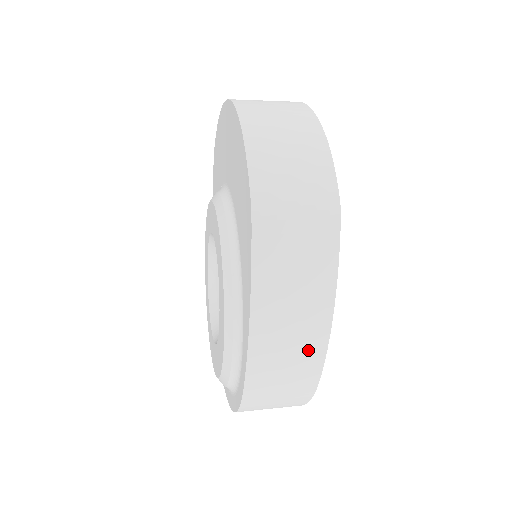
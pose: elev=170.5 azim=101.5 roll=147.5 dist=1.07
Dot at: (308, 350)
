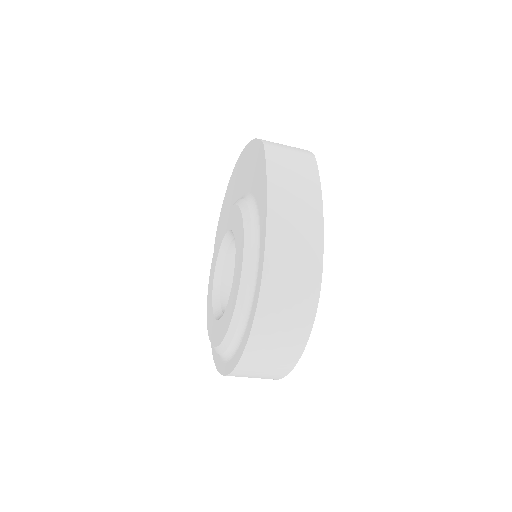
Dot at: (310, 232)
